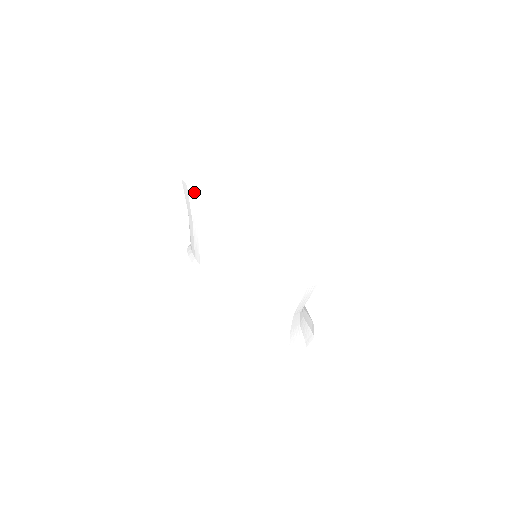
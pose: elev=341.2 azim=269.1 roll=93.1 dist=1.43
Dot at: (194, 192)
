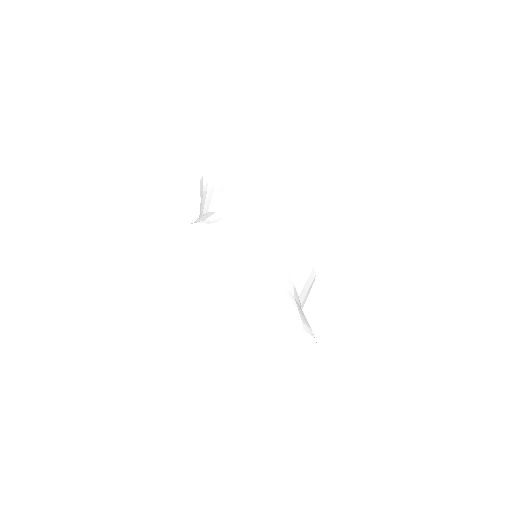
Dot at: (207, 176)
